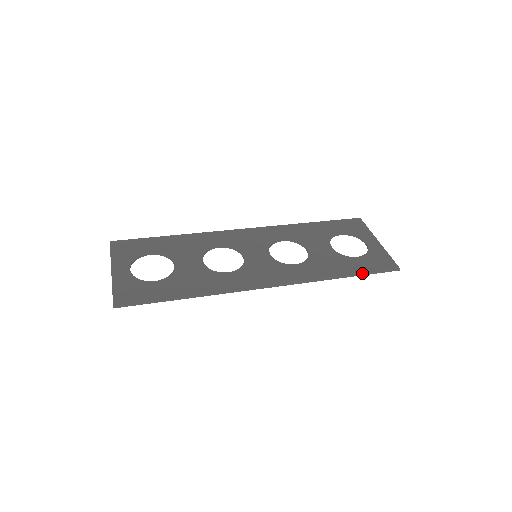
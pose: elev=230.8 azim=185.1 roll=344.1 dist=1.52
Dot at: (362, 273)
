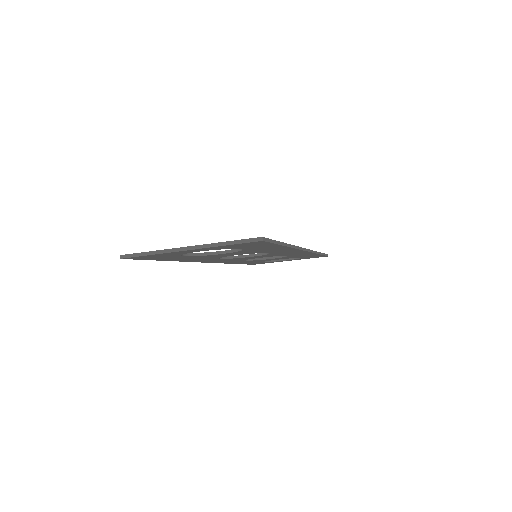
Dot at: (322, 253)
